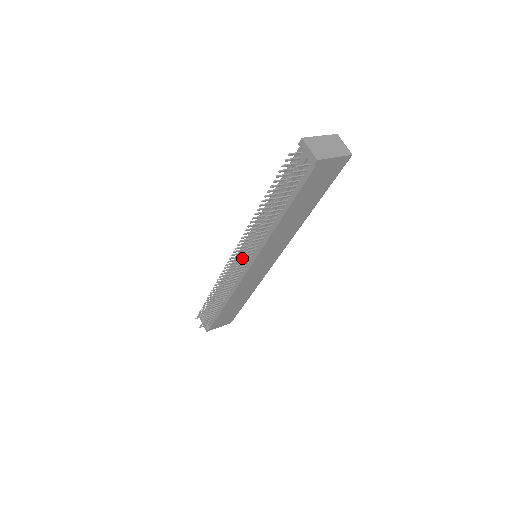
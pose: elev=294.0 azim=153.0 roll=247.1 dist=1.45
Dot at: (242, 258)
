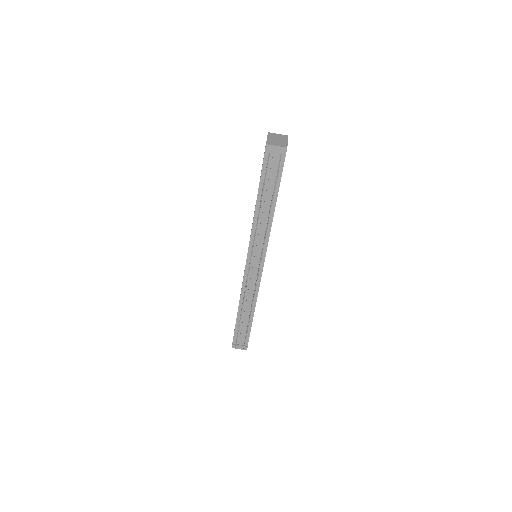
Dot at: (261, 258)
